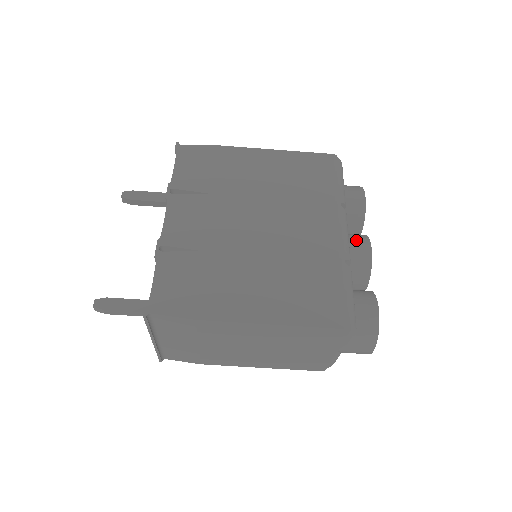
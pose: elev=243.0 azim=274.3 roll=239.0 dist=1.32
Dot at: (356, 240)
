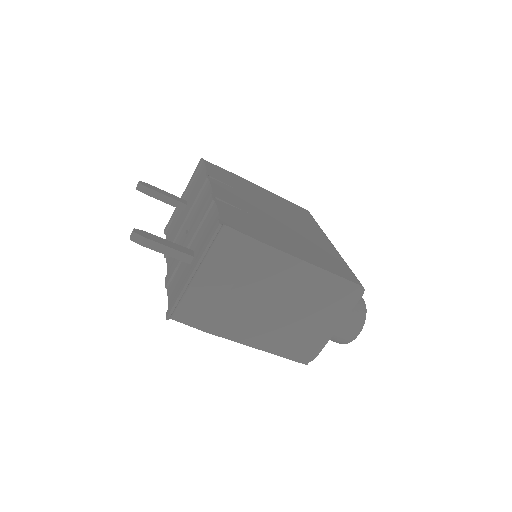
Dot at: occluded
